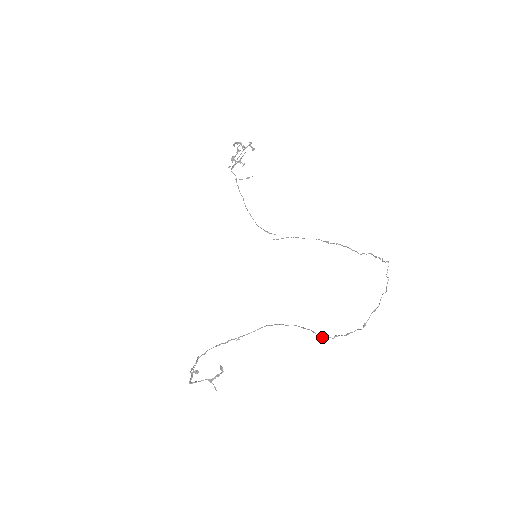
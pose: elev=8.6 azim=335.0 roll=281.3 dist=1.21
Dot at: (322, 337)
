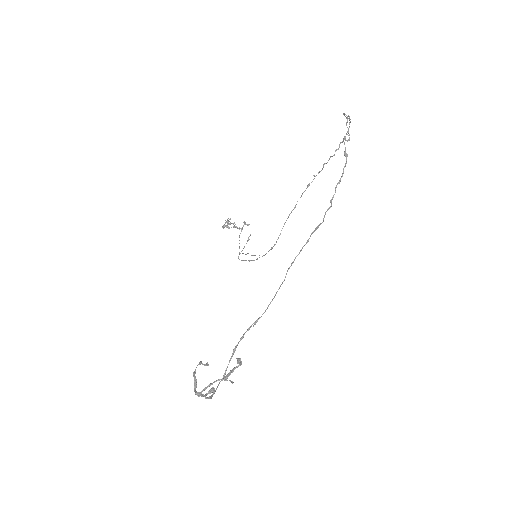
Dot at: (323, 219)
